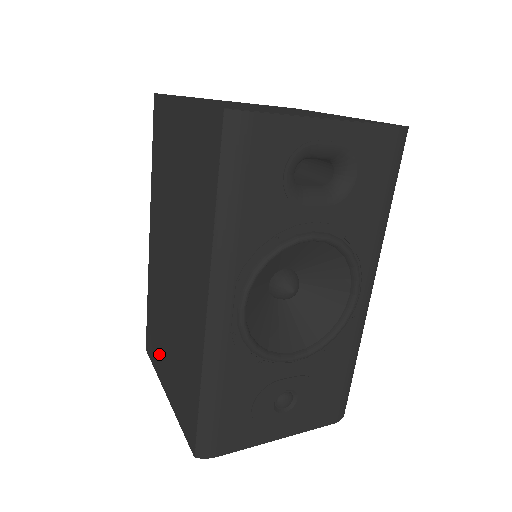
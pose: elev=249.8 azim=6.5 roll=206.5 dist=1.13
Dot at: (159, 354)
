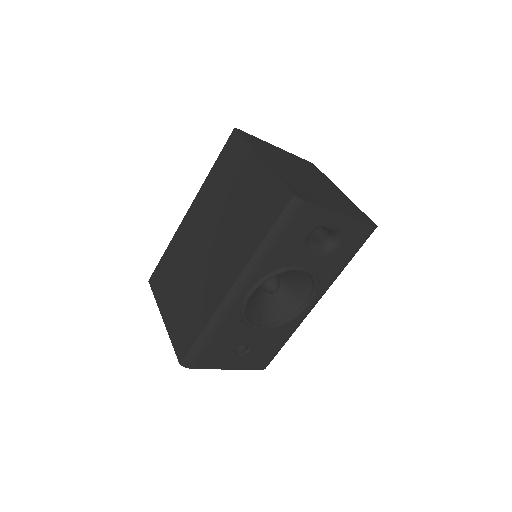
Dot at: (165, 291)
